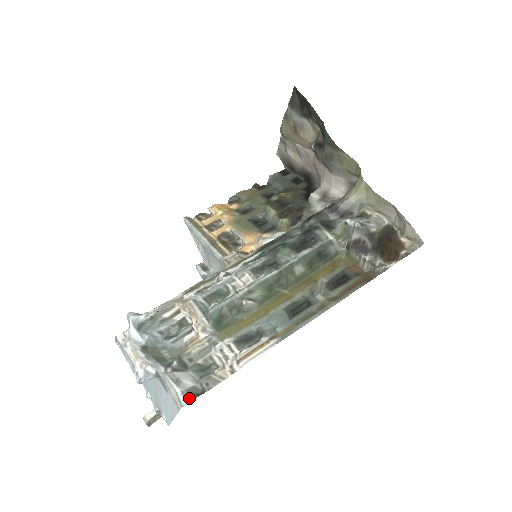
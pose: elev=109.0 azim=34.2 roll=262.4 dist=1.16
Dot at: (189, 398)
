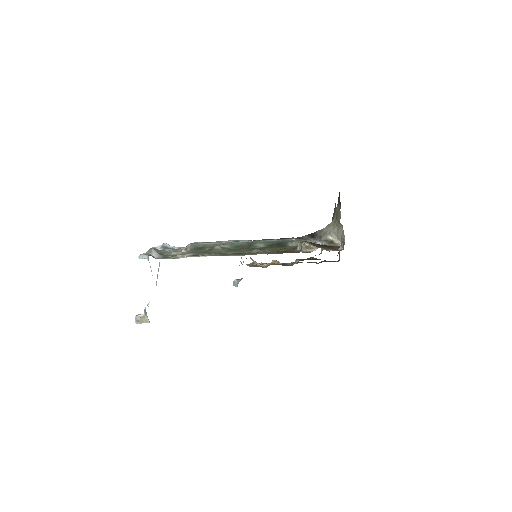
Dot at: (146, 254)
